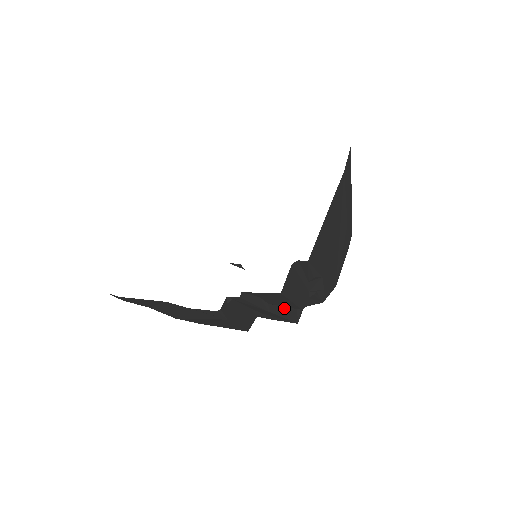
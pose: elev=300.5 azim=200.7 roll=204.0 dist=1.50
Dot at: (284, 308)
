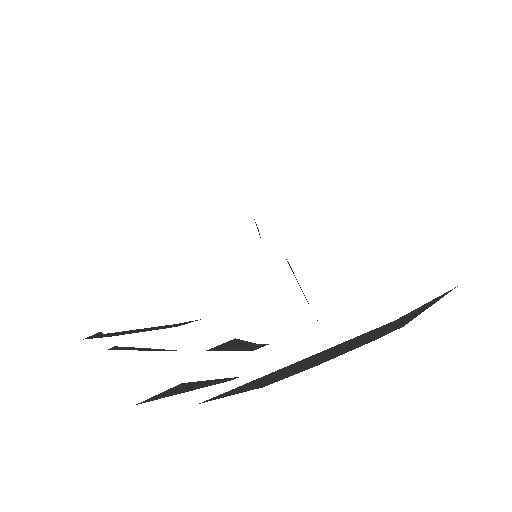
Dot at: (225, 346)
